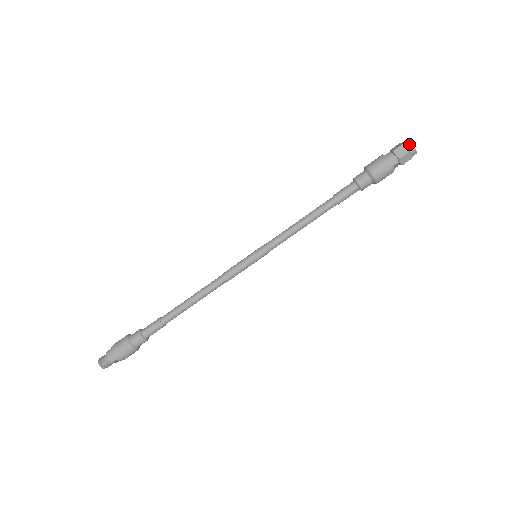
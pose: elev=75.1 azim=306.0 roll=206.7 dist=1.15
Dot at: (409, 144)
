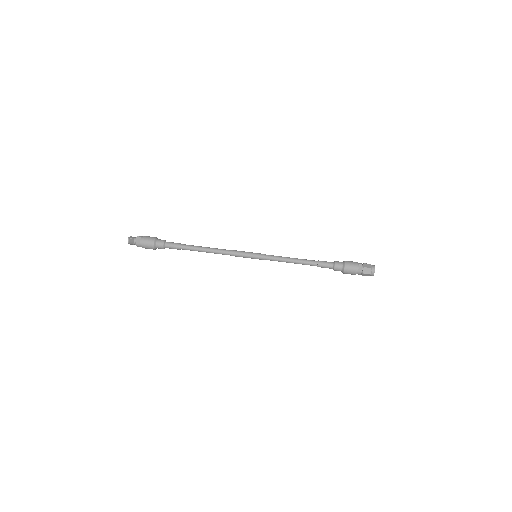
Dot at: occluded
